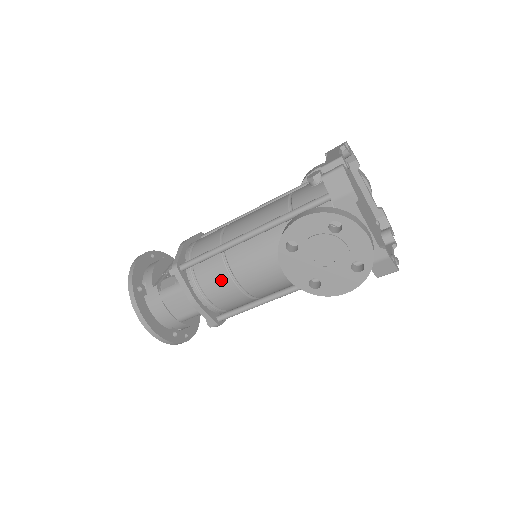
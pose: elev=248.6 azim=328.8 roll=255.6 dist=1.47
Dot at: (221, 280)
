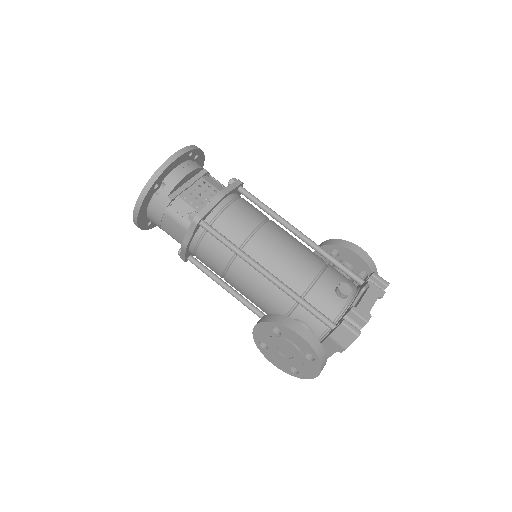
Dot at: (217, 261)
